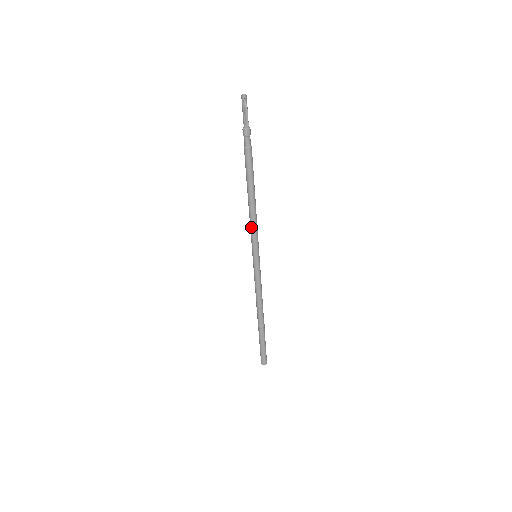
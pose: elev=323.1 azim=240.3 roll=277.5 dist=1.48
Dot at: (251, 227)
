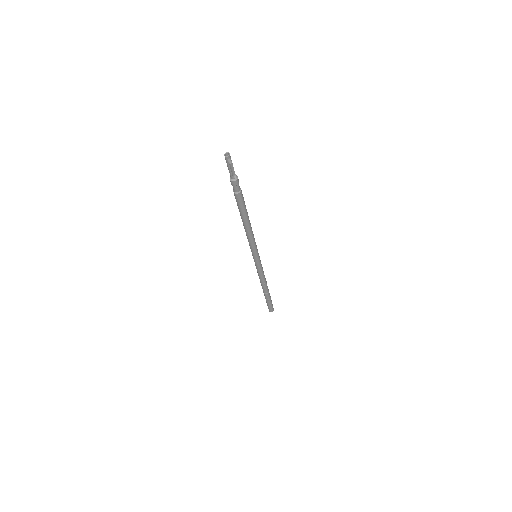
Dot at: (250, 242)
